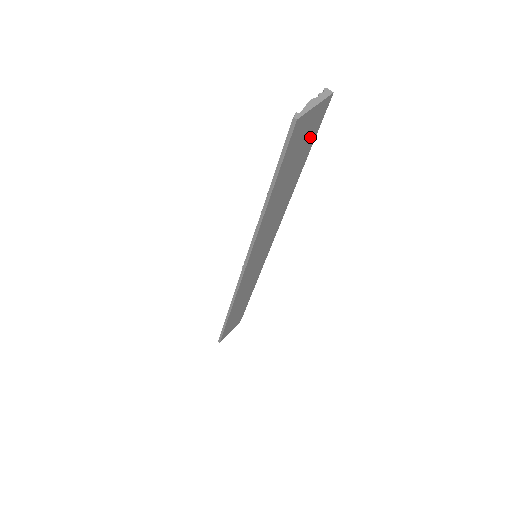
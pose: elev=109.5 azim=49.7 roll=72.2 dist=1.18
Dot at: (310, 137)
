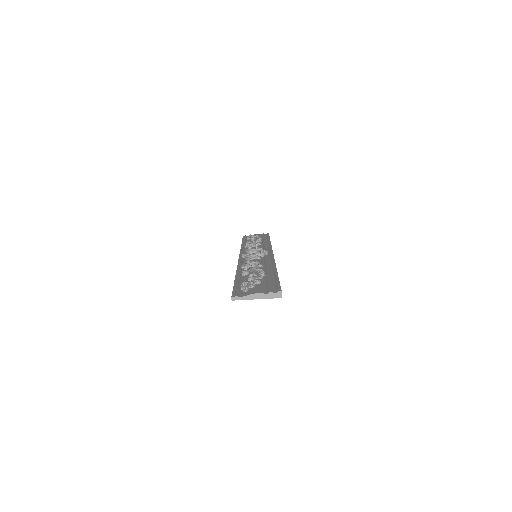
Dot at: occluded
